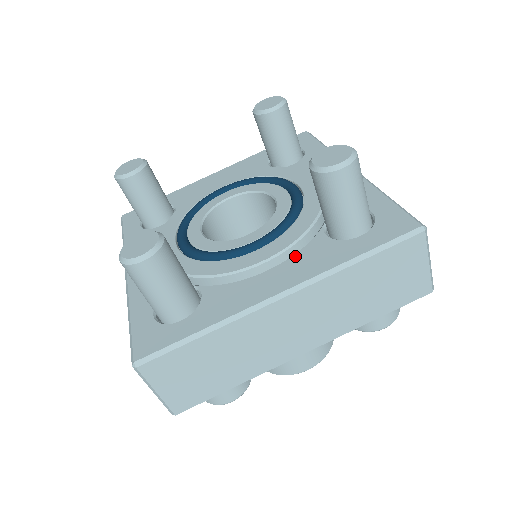
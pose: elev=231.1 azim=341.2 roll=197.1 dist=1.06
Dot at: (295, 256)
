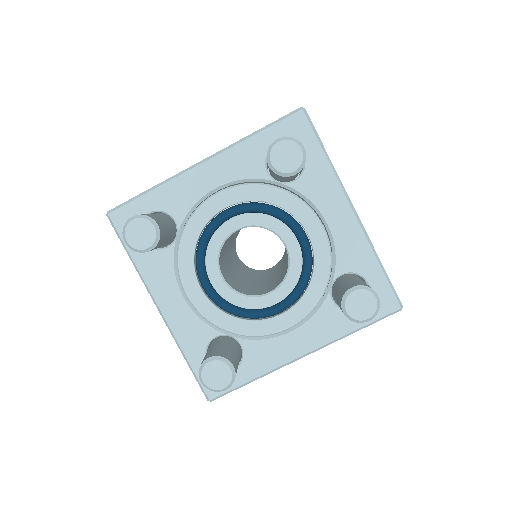
Dot at: (310, 321)
